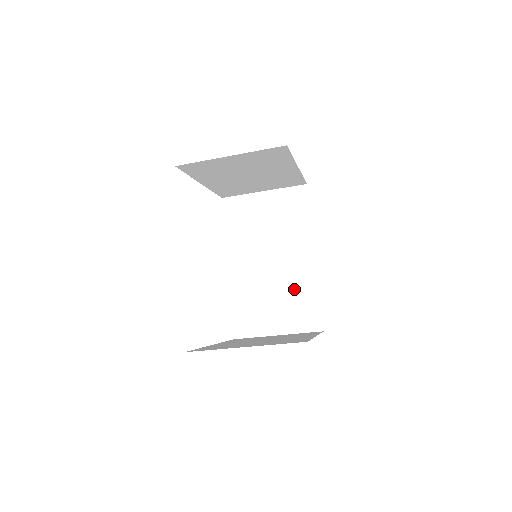
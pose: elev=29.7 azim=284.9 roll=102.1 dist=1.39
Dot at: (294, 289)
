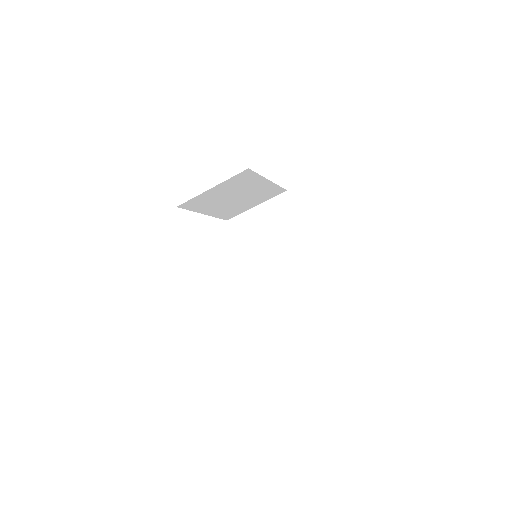
Dot at: (298, 275)
